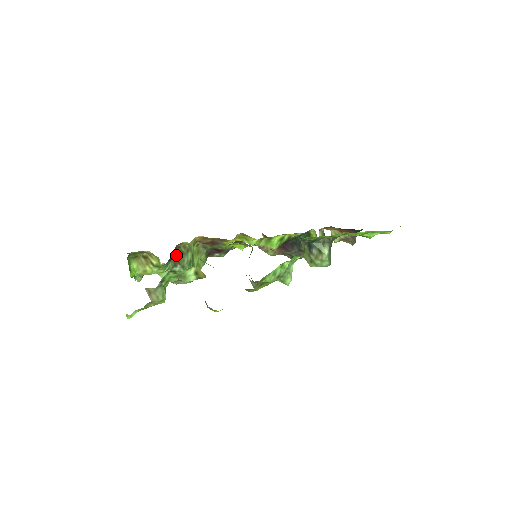
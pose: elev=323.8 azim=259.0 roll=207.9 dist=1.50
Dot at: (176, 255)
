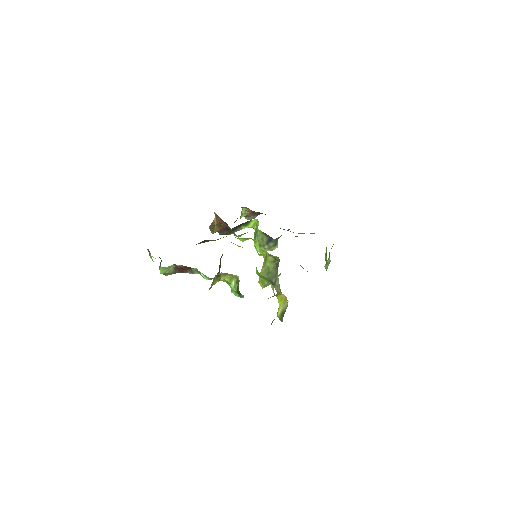
Dot at: occluded
